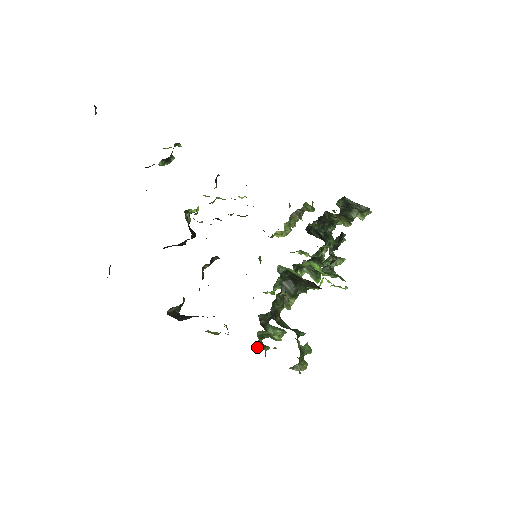
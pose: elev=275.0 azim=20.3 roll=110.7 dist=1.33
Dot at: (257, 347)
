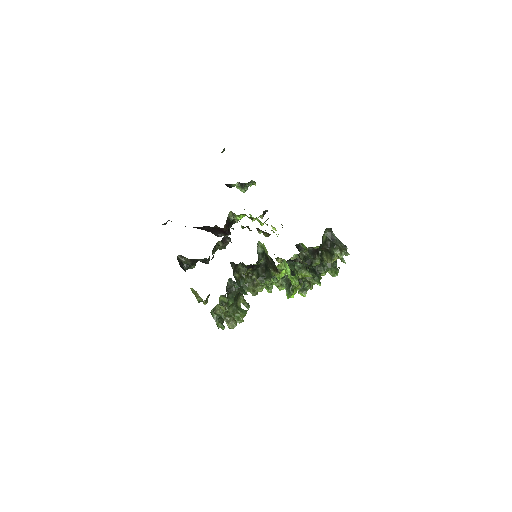
Dot at: (216, 316)
